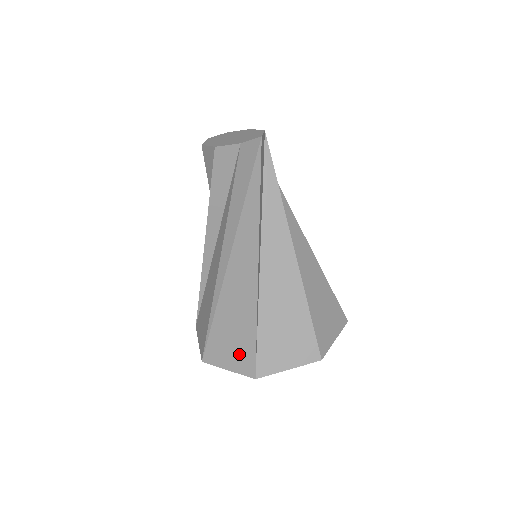
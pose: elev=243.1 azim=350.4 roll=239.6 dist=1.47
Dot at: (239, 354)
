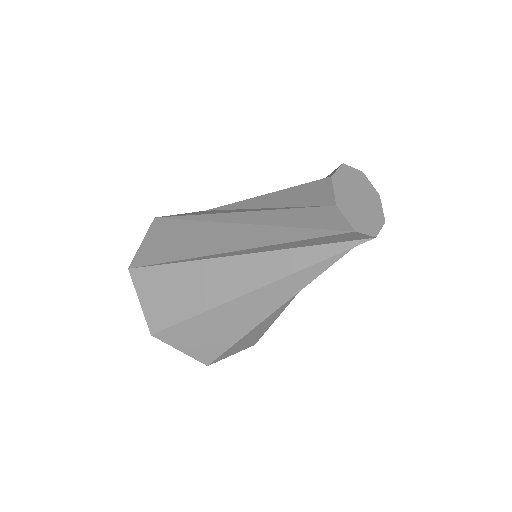
Dot at: (250, 341)
